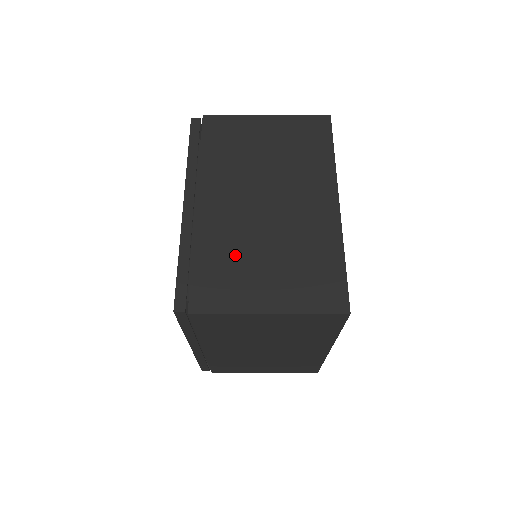
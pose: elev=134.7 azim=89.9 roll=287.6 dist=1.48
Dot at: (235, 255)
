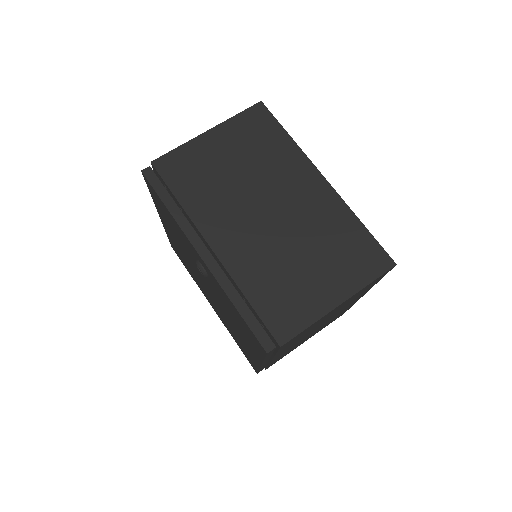
Dot at: (279, 274)
